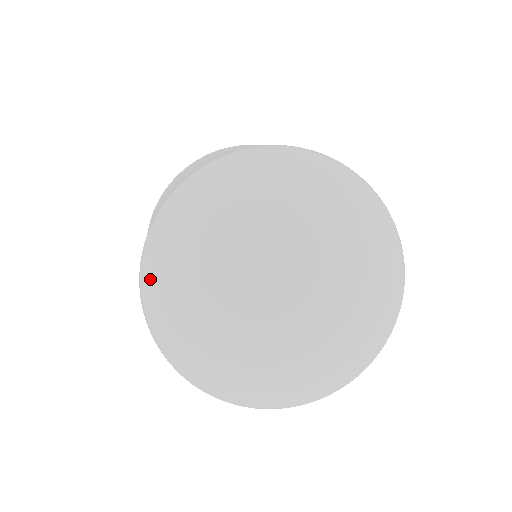
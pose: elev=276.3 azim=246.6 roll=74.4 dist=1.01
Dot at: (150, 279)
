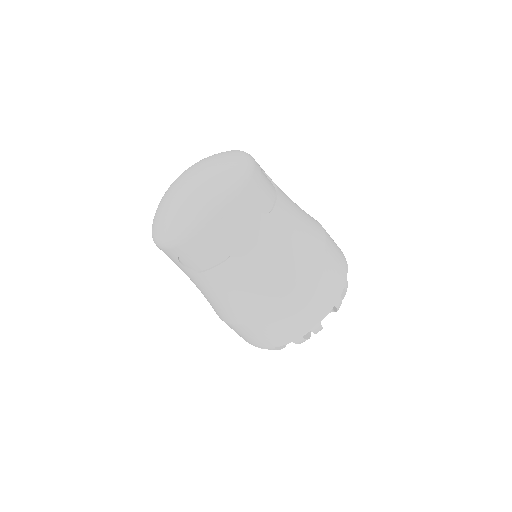
Dot at: (161, 236)
